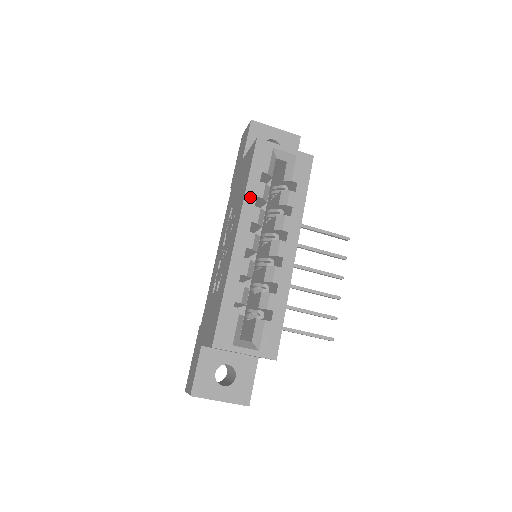
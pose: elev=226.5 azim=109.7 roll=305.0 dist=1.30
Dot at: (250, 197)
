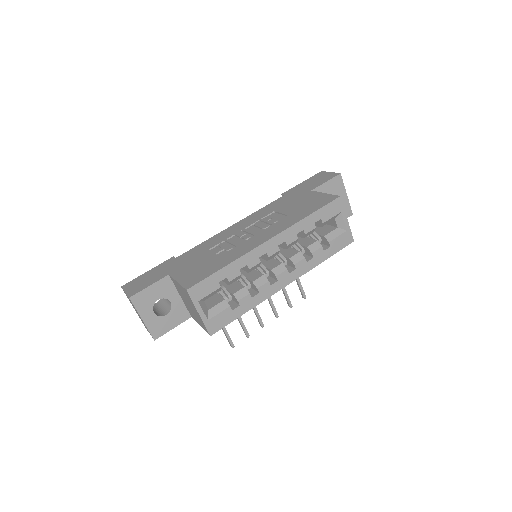
Dot at: (300, 226)
